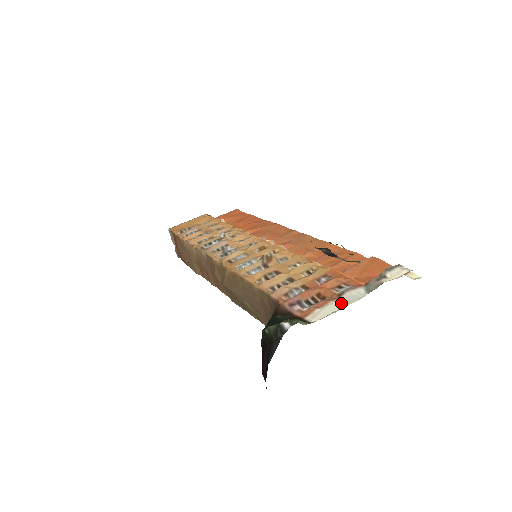
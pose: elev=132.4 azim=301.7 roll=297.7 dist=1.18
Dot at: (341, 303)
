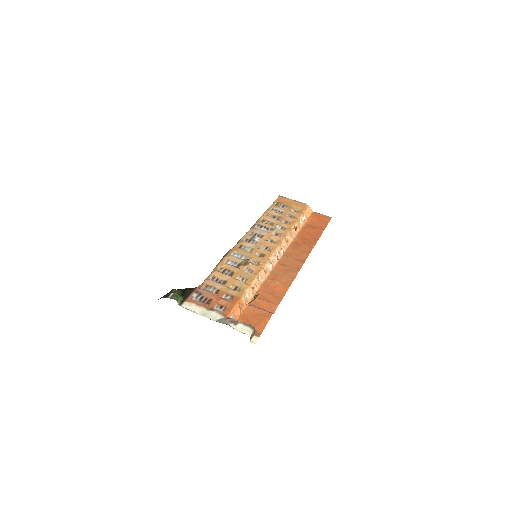
Dot at: (203, 312)
